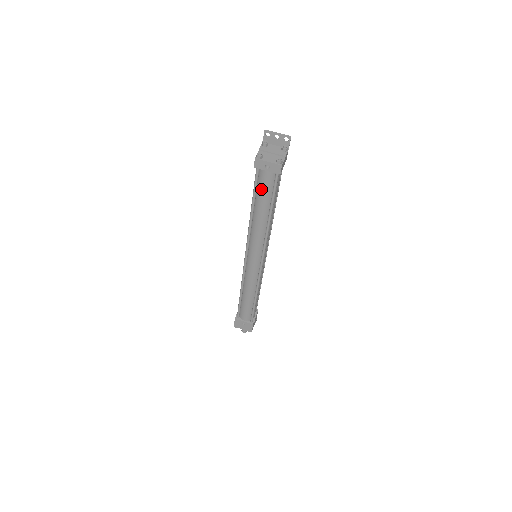
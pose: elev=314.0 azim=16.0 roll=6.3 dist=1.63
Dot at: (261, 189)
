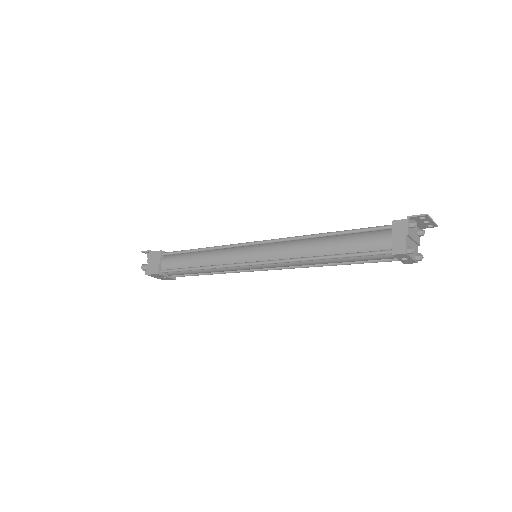
Dot at: (365, 258)
